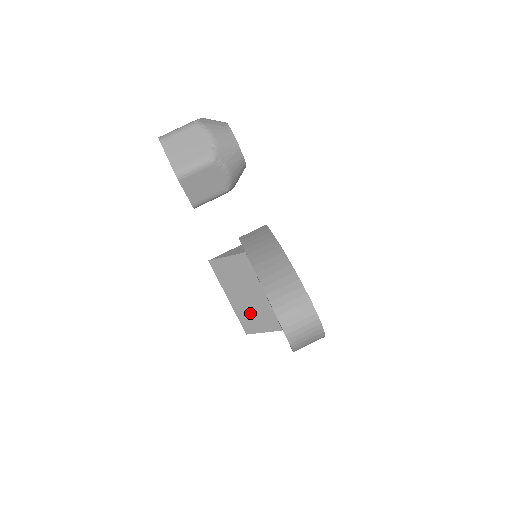
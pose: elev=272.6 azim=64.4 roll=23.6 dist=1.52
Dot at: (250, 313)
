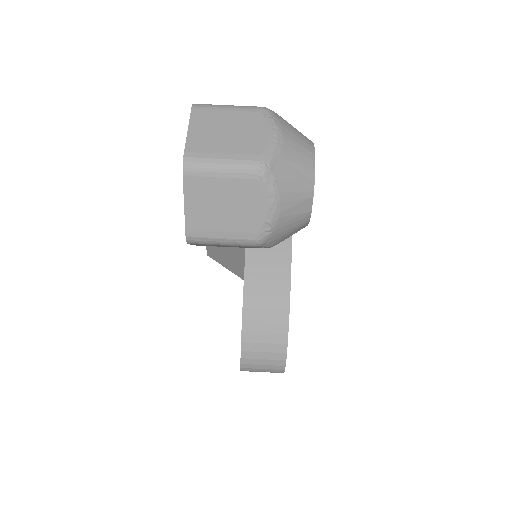
Dot at: (221, 253)
